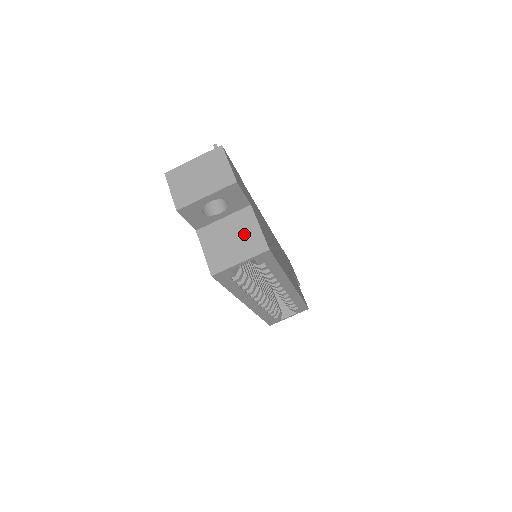
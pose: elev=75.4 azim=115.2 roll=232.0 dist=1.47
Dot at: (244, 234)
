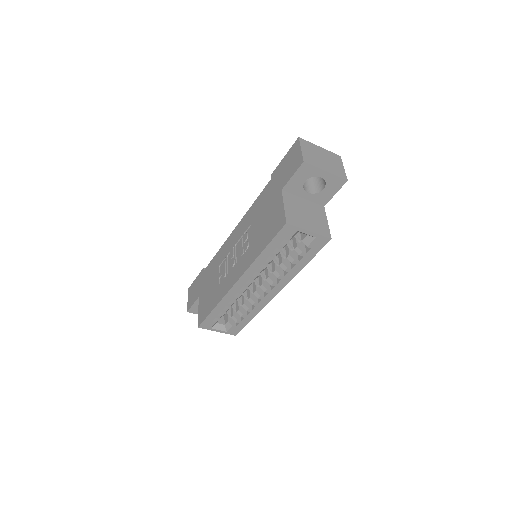
Dot at: (316, 218)
